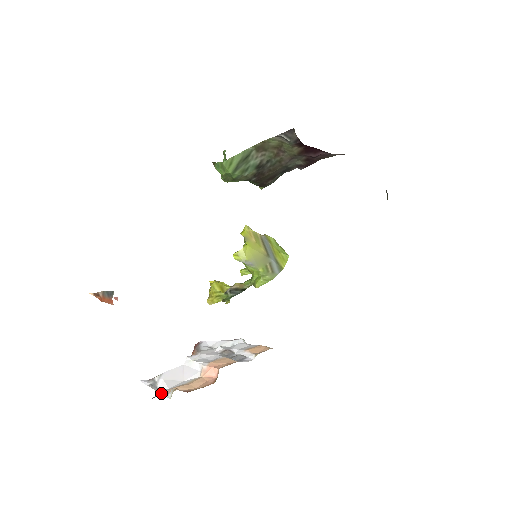
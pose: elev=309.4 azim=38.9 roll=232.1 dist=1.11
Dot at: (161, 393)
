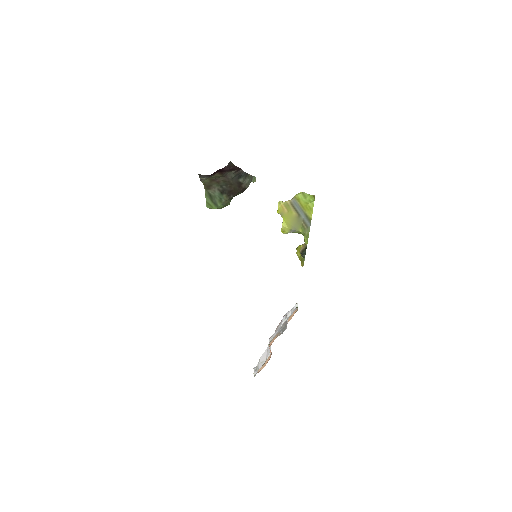
Dot at: occluded
